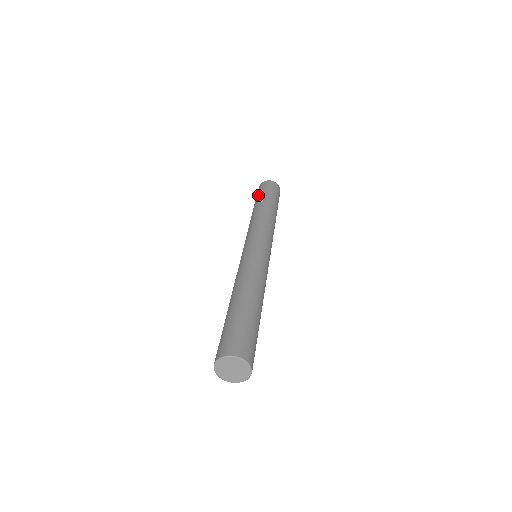
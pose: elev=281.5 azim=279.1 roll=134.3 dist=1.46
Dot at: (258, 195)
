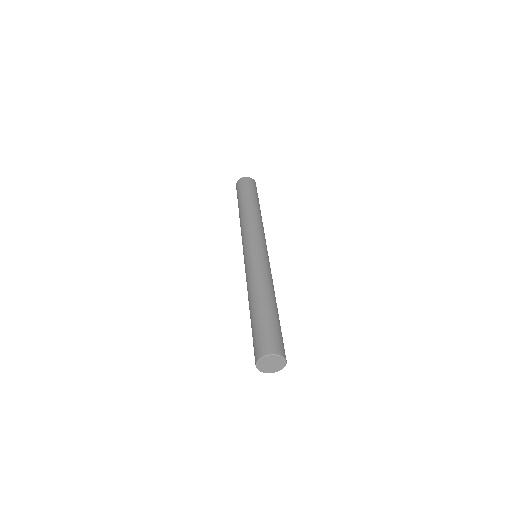
Dot at: (238, 197)
